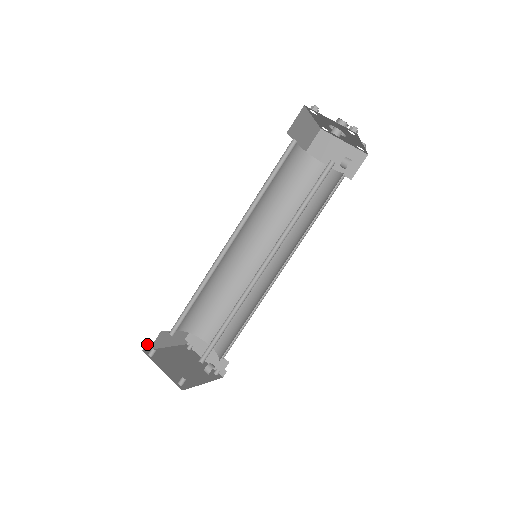
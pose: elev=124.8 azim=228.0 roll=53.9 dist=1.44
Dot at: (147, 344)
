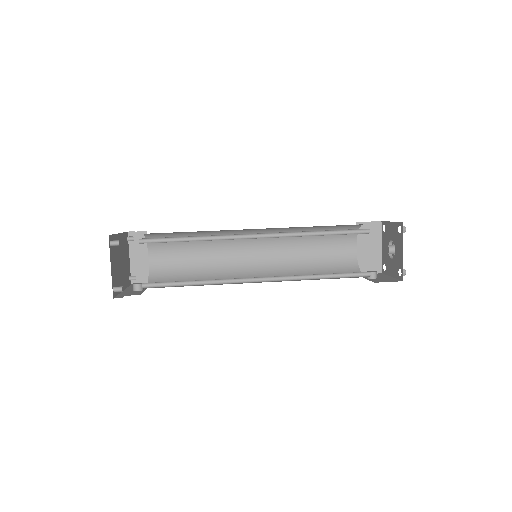
Dot at: occluded
